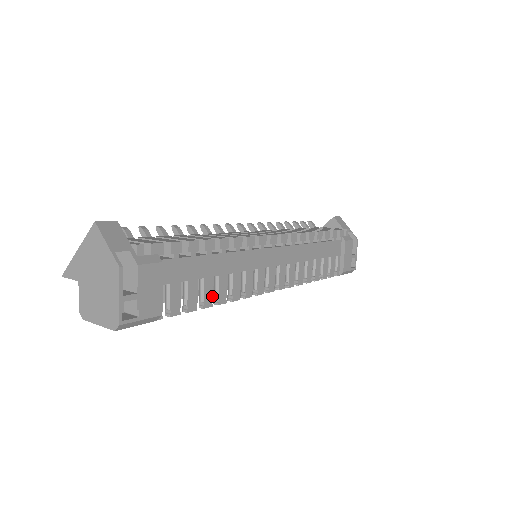
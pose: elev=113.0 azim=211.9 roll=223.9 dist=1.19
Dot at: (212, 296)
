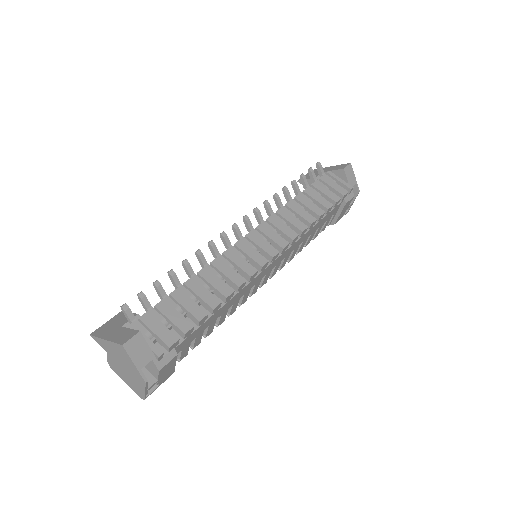
Dot at: (213, 327)
